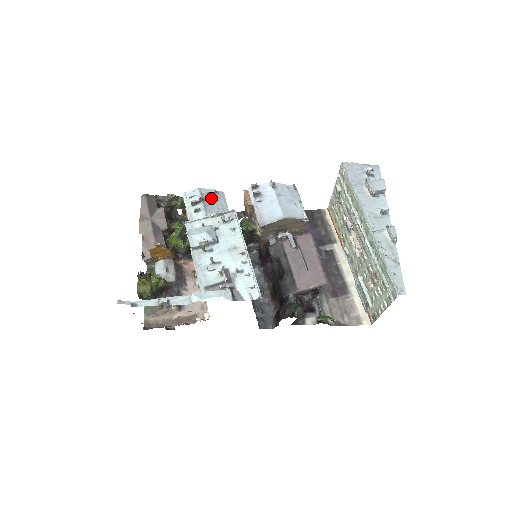
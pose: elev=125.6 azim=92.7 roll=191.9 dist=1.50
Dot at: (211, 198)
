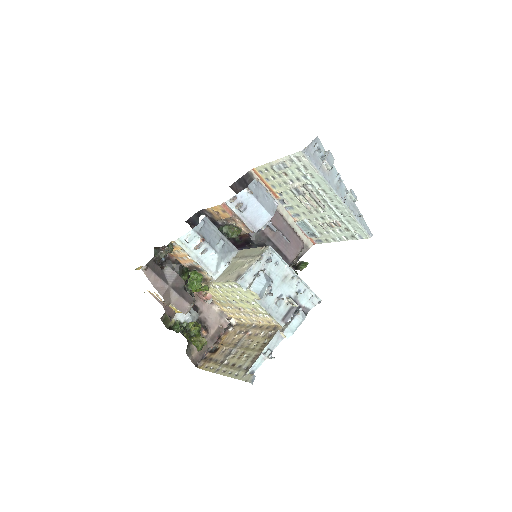
Dot at: (205, 231)
